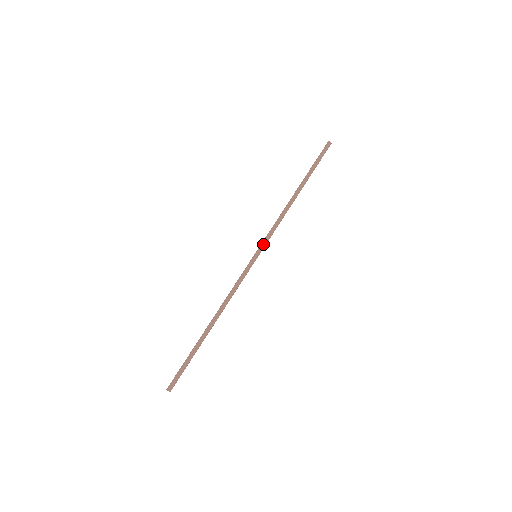
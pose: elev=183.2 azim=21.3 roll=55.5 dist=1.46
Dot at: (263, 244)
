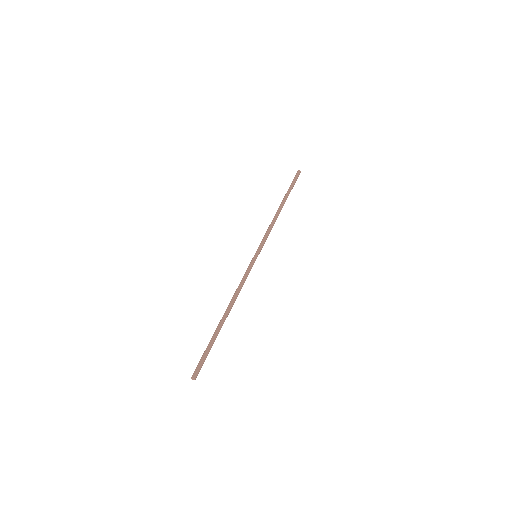
Dot at: (259, 246)
